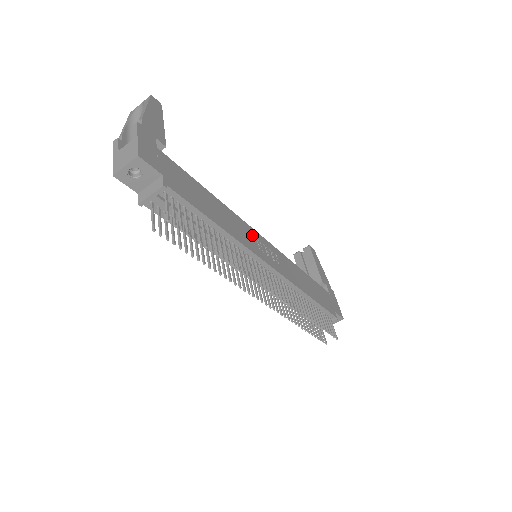
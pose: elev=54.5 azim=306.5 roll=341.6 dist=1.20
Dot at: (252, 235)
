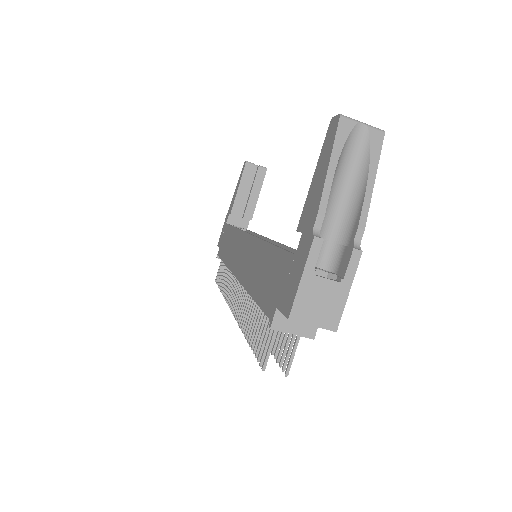
Dot at: occluded
